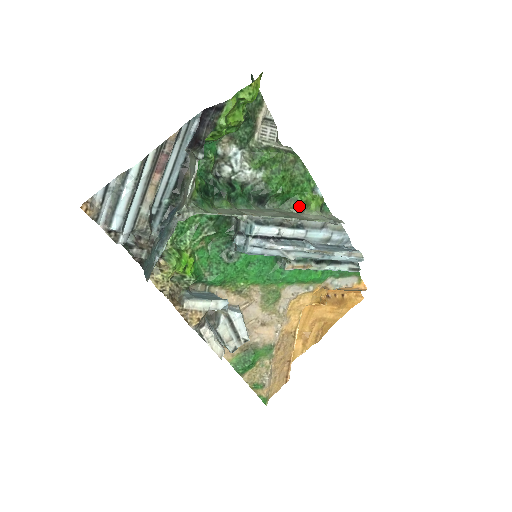
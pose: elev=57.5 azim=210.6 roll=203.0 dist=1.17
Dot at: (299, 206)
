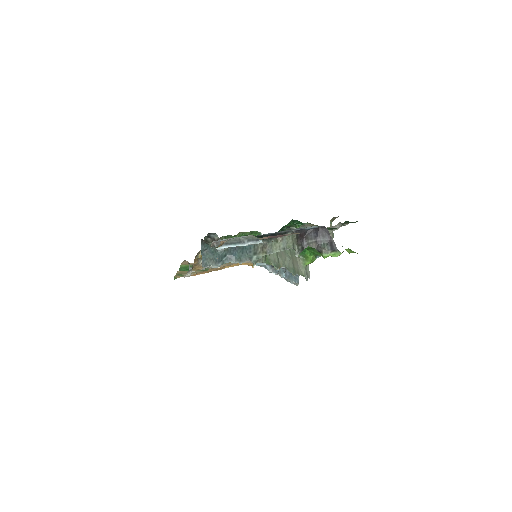
Dot at: (302, 254)
